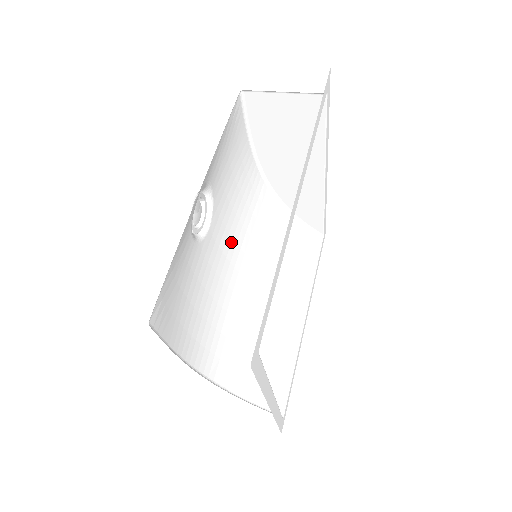
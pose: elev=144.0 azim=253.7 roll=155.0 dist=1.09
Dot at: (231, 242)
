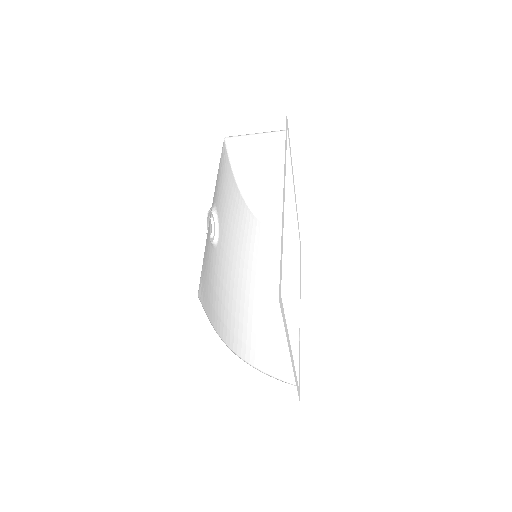
Dot at: (233, 252)
